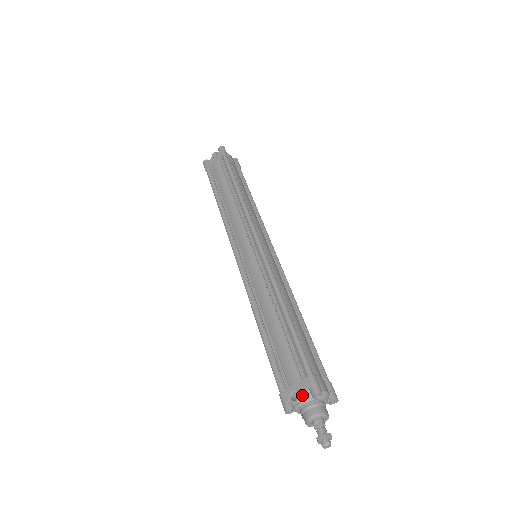
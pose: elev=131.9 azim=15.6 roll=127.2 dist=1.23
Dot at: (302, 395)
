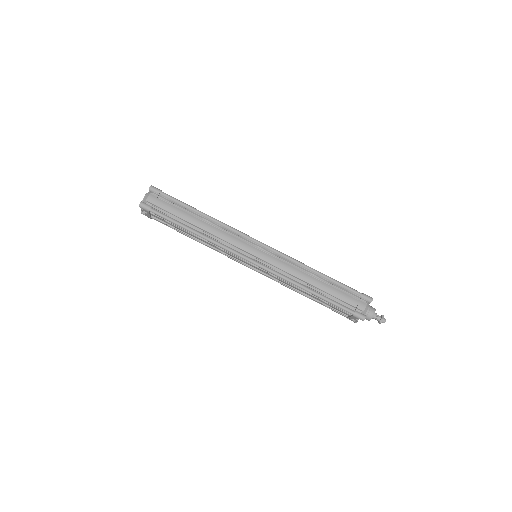
Dot at: (357, 319)
